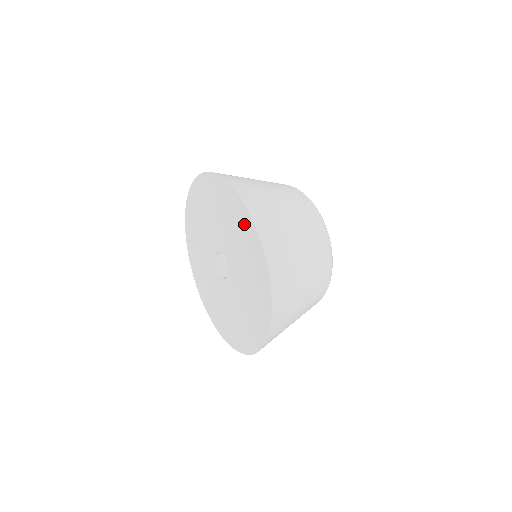
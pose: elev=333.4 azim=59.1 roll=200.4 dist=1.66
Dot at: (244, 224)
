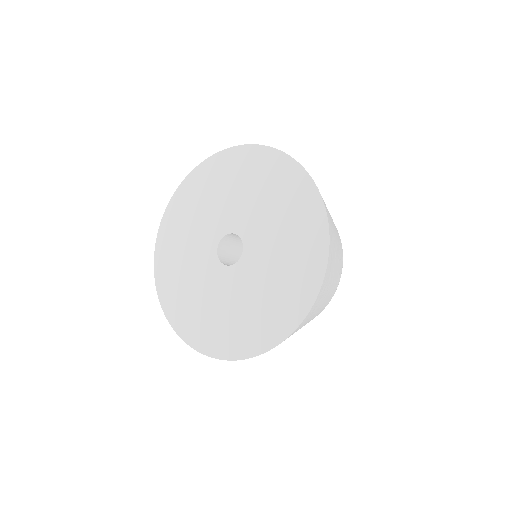
Dot at: (238, 162)
